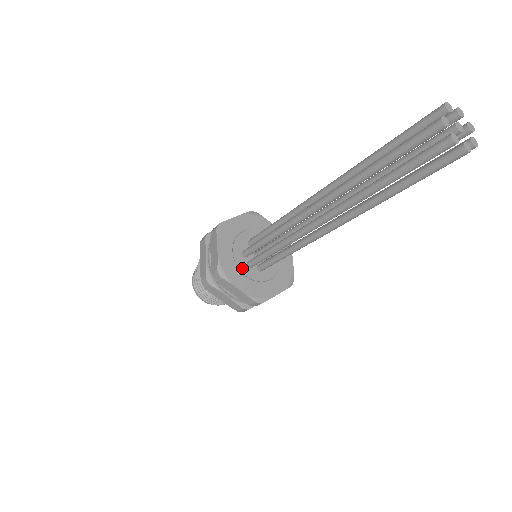
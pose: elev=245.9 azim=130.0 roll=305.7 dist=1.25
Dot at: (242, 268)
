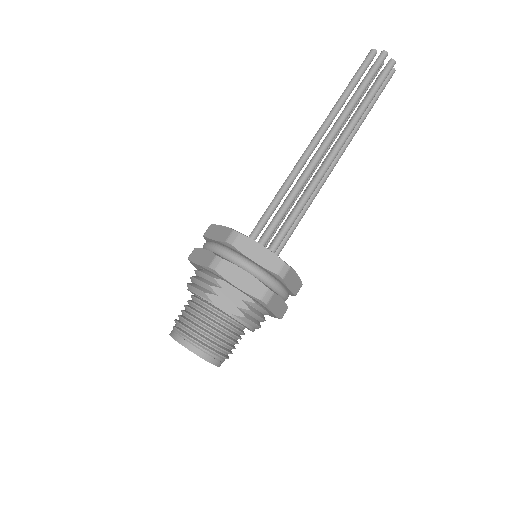
Dot at: occluded
